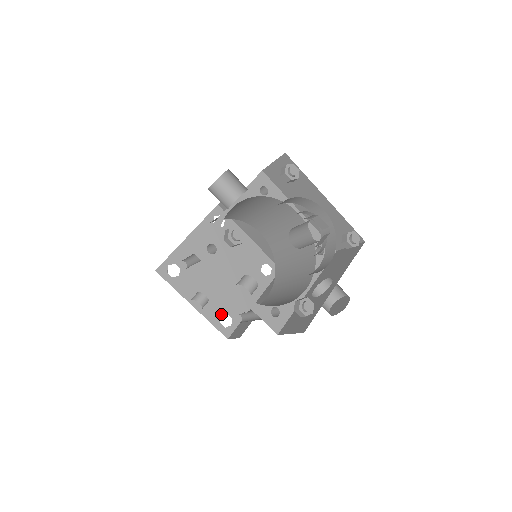
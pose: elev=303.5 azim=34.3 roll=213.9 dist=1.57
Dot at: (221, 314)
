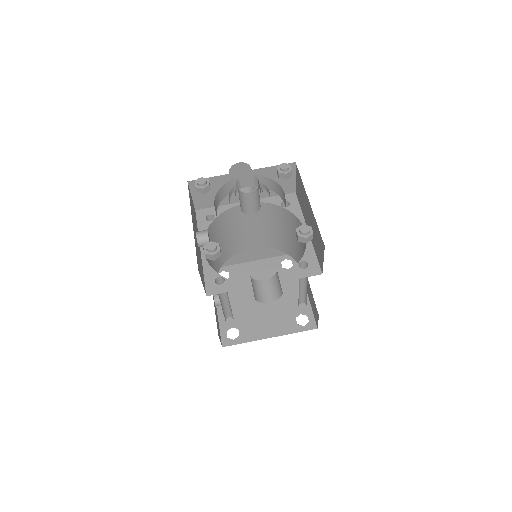
Dot at: (233, 326)
